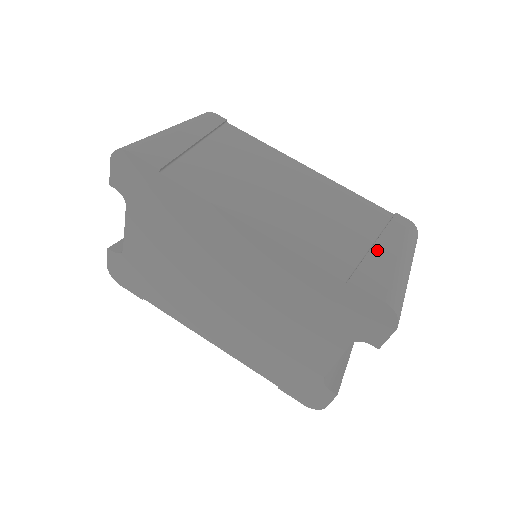
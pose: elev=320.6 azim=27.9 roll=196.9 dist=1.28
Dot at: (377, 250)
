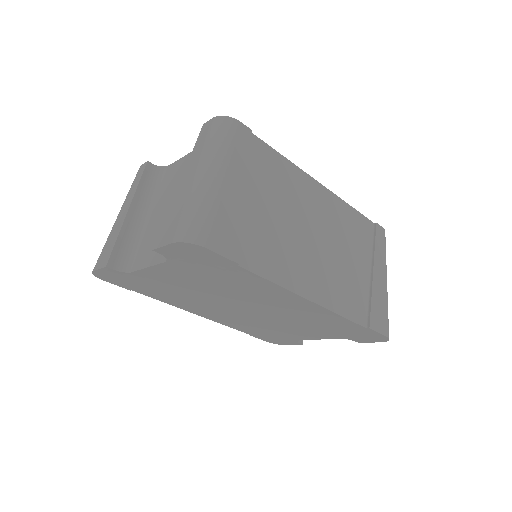
Dot at: (375, 281)
